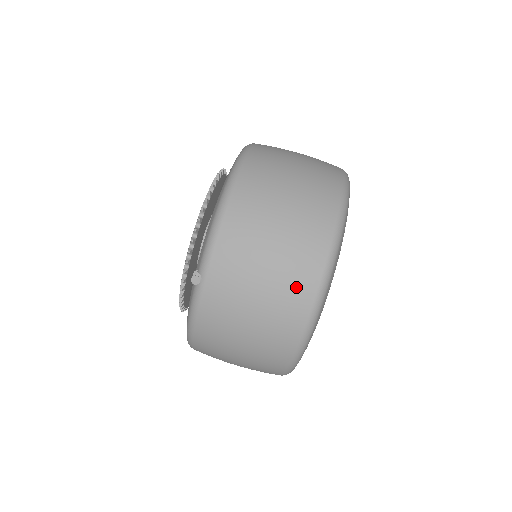
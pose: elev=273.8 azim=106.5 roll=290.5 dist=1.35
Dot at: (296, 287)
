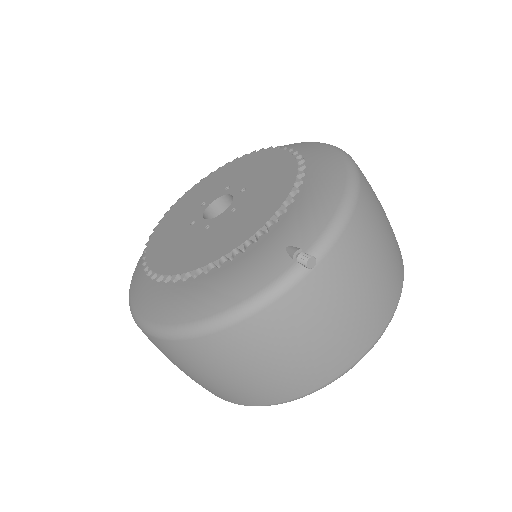
Dot at: (376, 318)
